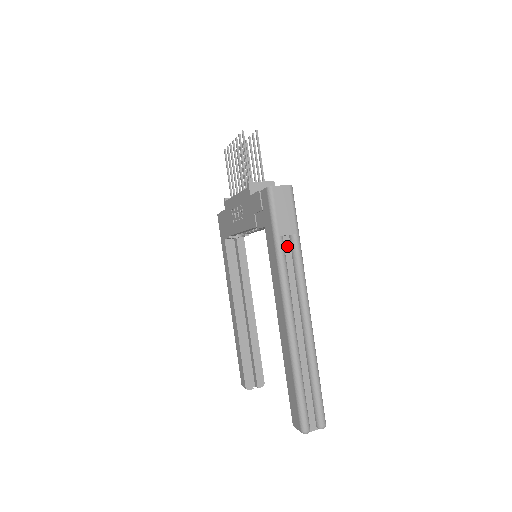
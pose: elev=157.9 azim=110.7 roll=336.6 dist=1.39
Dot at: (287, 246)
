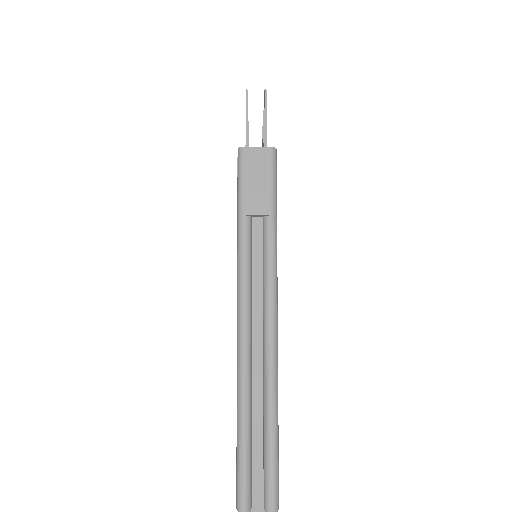
Dot at: (257, 232)
